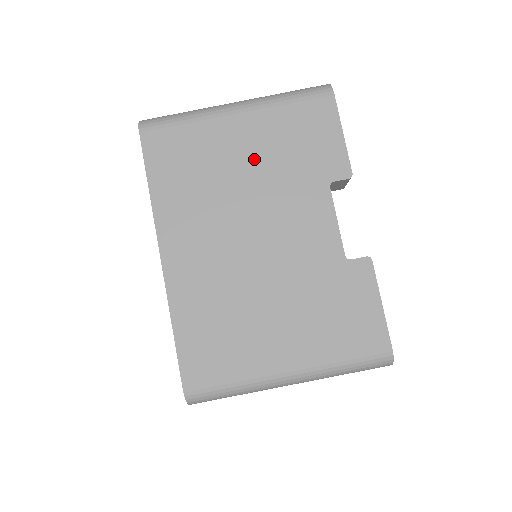
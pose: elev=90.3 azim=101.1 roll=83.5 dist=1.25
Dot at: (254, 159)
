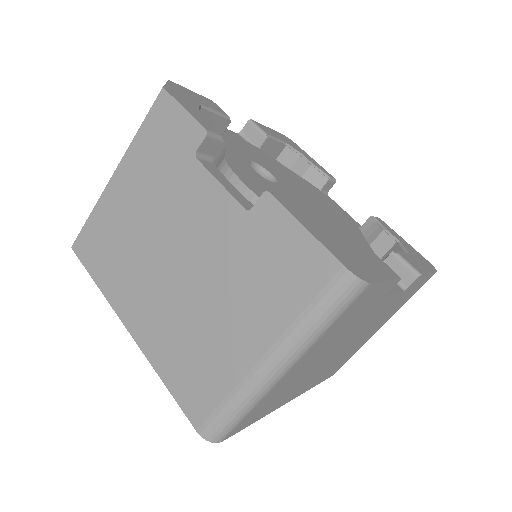
Dot at: (321, 353)
